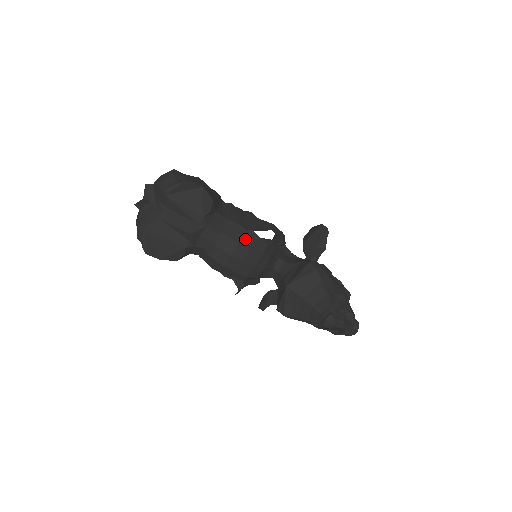
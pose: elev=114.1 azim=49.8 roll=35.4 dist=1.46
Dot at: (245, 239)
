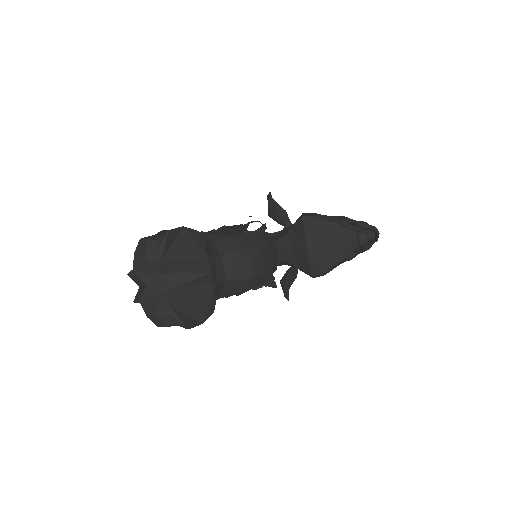
Dot at: (248, 241)
